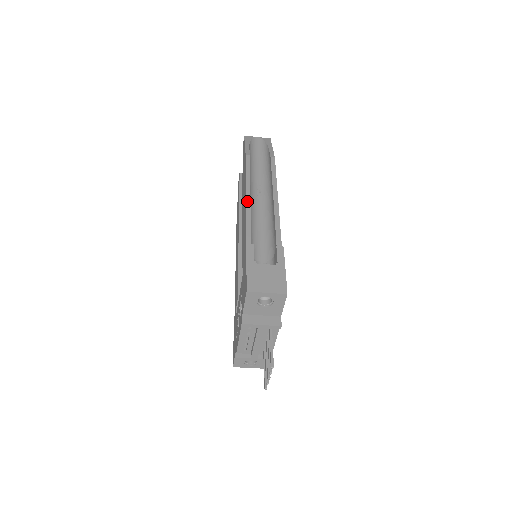
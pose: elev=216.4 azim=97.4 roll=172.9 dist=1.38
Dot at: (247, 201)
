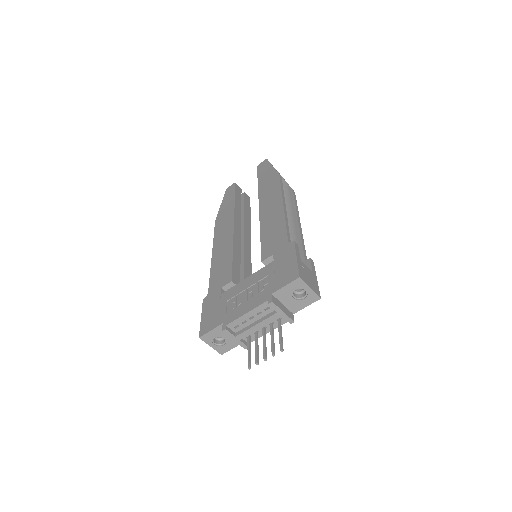
Dot at: (285, 209)
